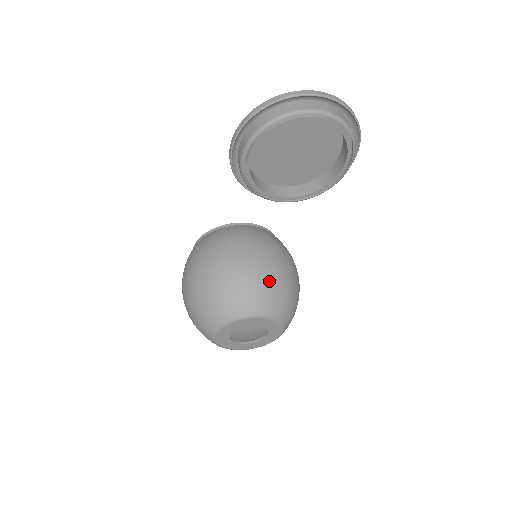
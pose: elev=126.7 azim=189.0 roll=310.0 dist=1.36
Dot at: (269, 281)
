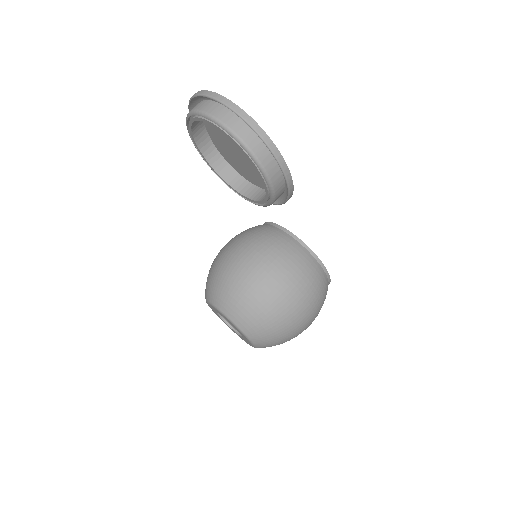
Dot at: (227, 277)
